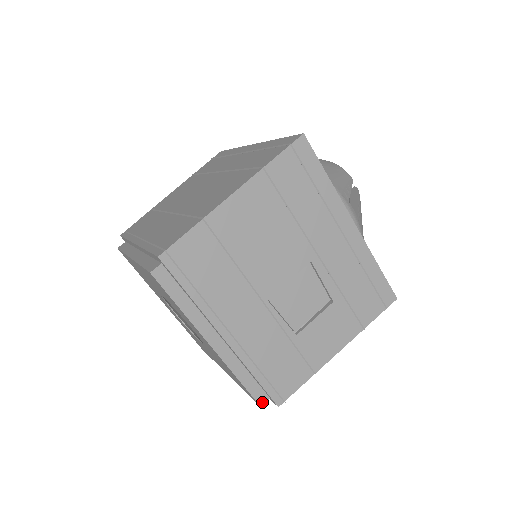
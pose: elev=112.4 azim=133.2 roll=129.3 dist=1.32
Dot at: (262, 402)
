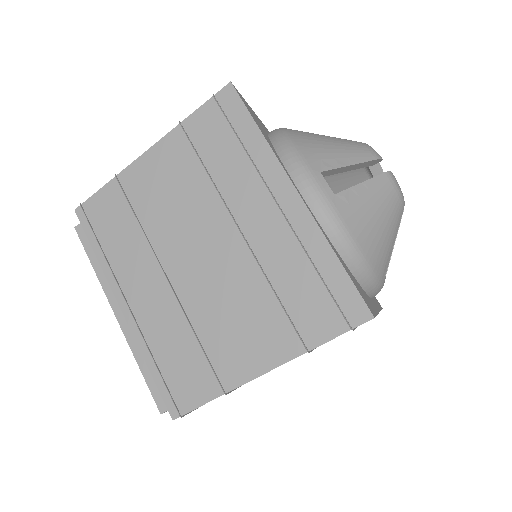
Dot at: occluded
